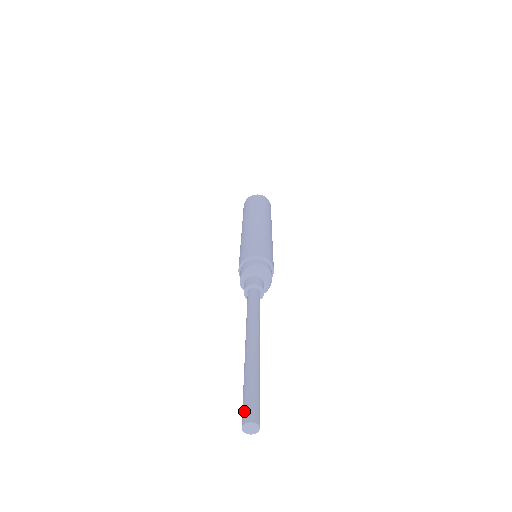
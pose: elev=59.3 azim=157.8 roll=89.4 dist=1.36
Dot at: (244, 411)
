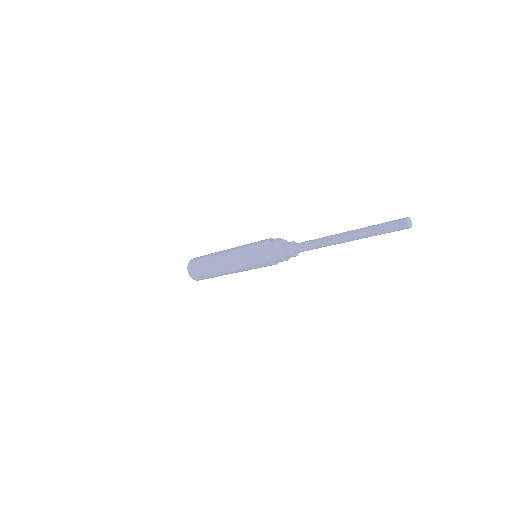
Dot at: (398, 225)
